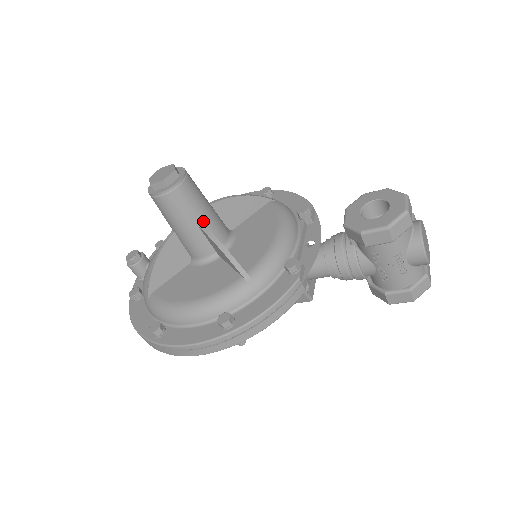
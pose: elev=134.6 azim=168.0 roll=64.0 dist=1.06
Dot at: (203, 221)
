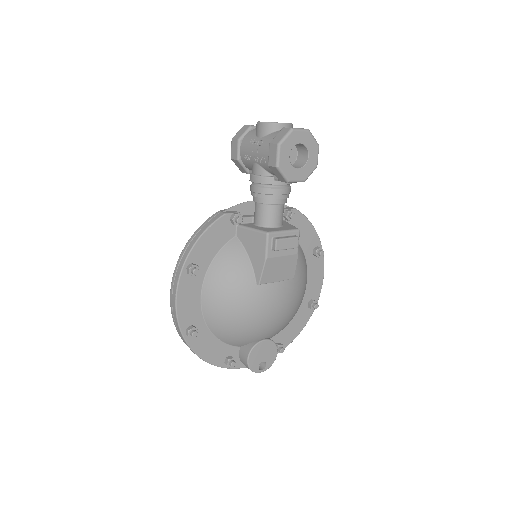
Dot at: occluded
